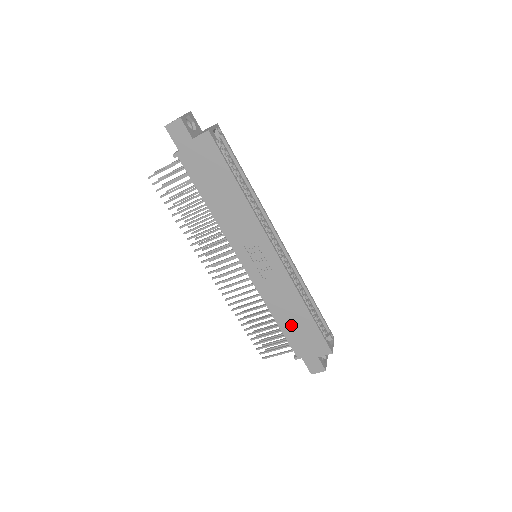
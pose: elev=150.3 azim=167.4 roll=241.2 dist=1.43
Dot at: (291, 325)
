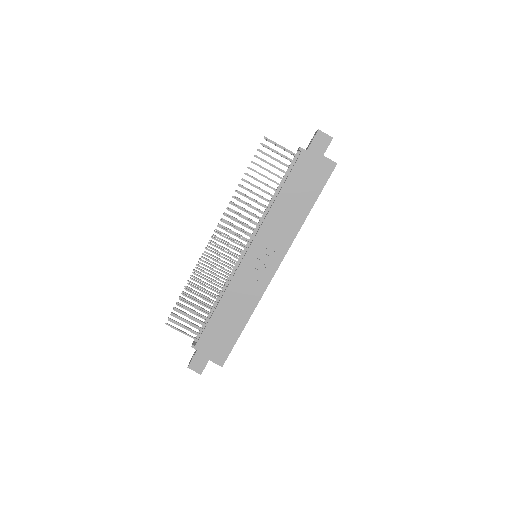
Dot at: (222, 321)
